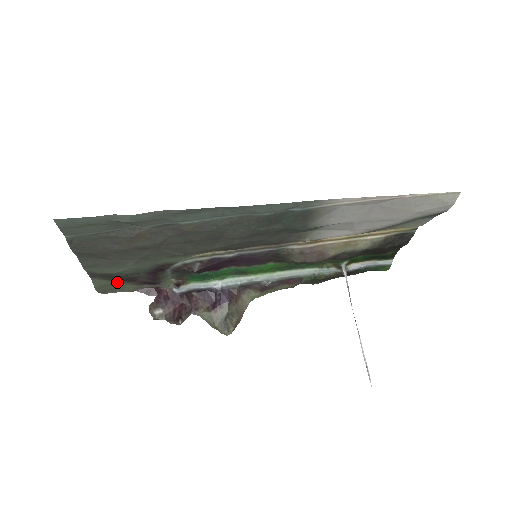
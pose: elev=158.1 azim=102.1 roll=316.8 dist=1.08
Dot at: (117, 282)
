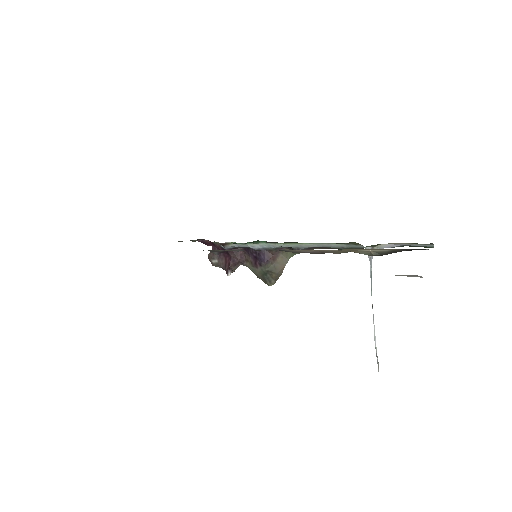
Dot at: occluded
